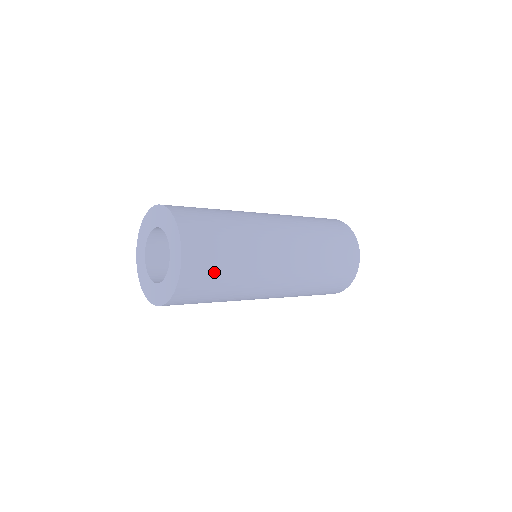
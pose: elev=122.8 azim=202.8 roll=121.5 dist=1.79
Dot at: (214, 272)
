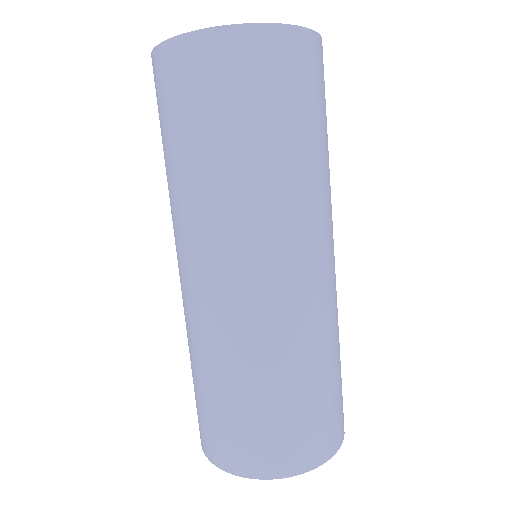
Dot at: occluded
